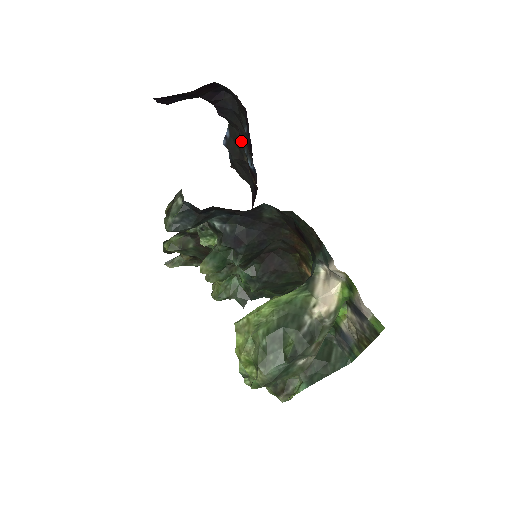
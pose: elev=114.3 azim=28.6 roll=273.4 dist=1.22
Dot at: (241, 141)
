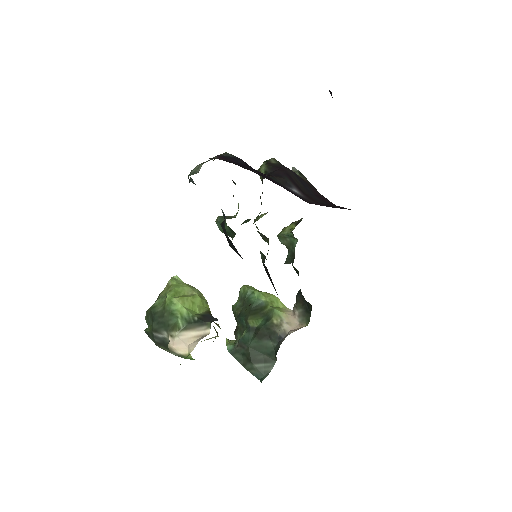
Dot at: occluded
